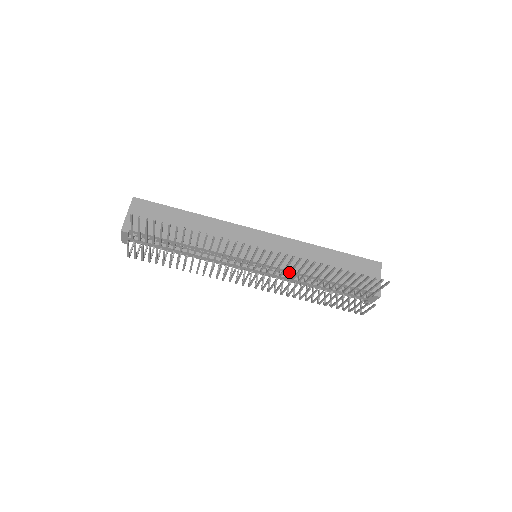
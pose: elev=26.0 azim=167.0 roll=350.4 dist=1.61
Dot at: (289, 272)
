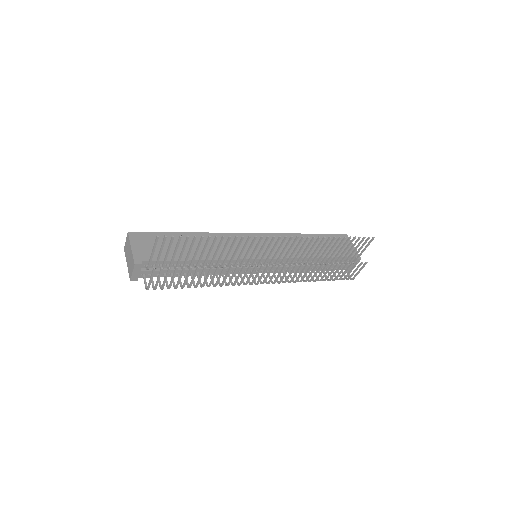
Dot at: (294, 257)
